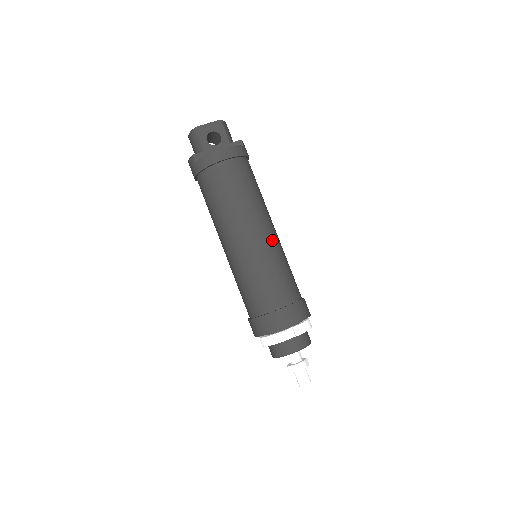
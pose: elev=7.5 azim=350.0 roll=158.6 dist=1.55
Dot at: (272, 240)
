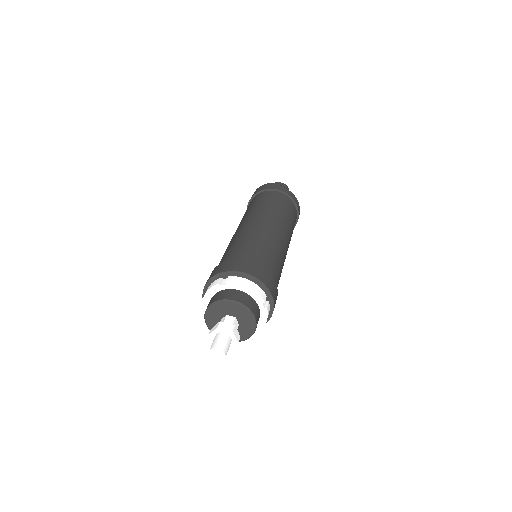
Dot at: occluded
